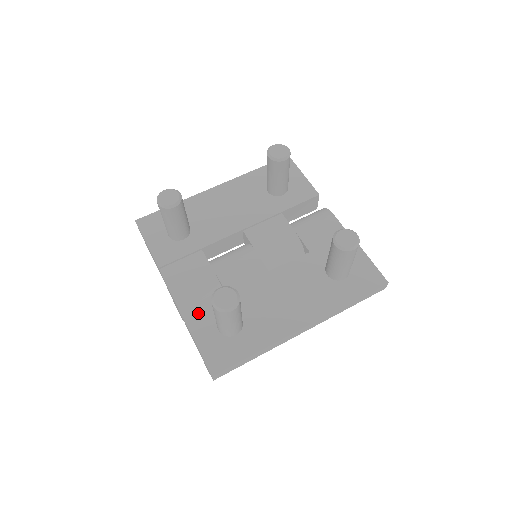
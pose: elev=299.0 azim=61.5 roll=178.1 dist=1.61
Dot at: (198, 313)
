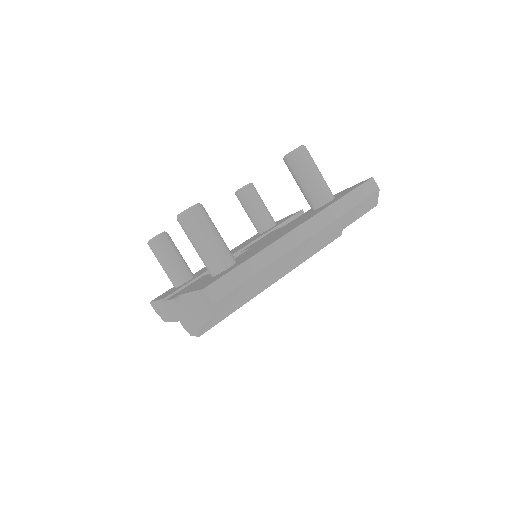
Dot at: (194, 285)
